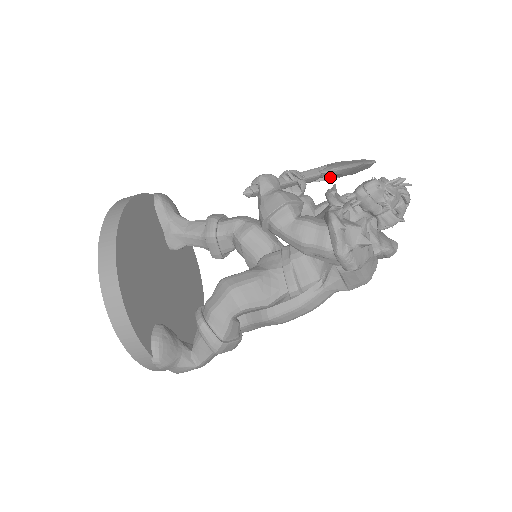
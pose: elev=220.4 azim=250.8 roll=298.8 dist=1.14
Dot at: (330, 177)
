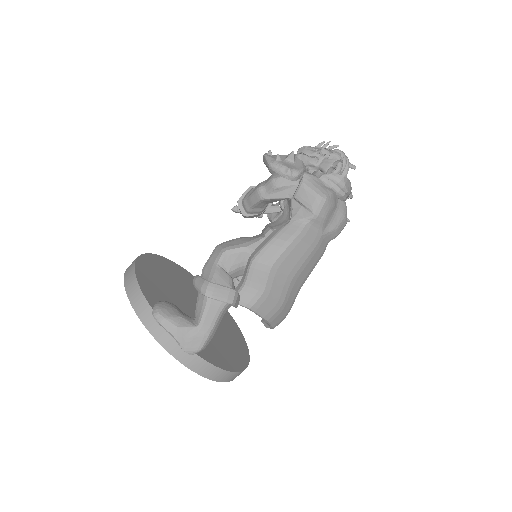
Dot at: occluded
